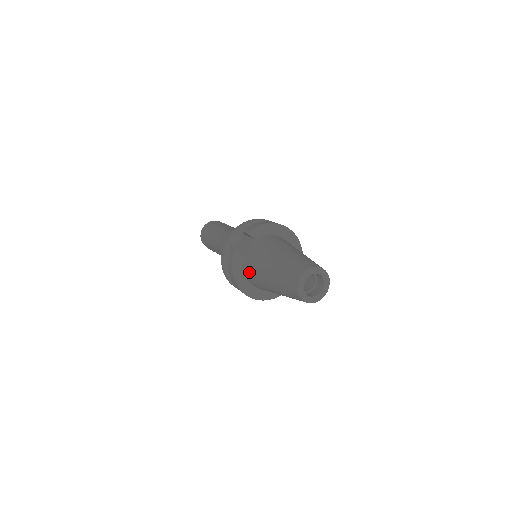
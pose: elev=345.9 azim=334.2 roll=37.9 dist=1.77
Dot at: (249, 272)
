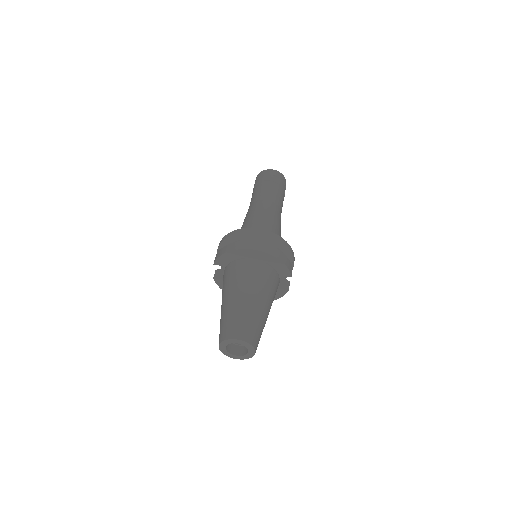
Dot at: occluded
